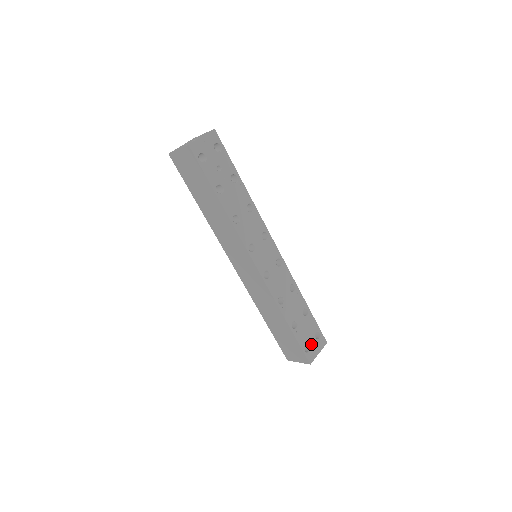
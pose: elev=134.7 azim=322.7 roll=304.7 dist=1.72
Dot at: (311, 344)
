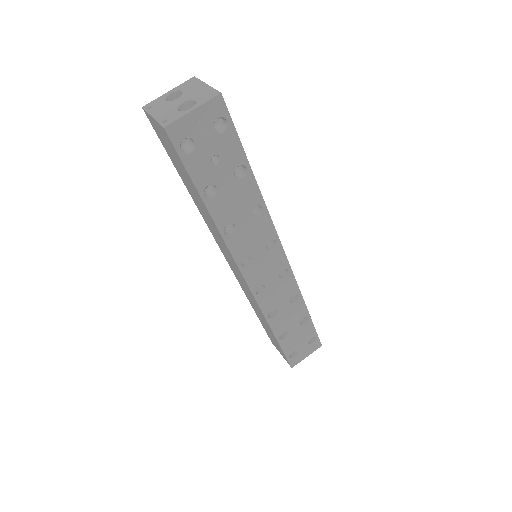
Dot at: (300, 350)
